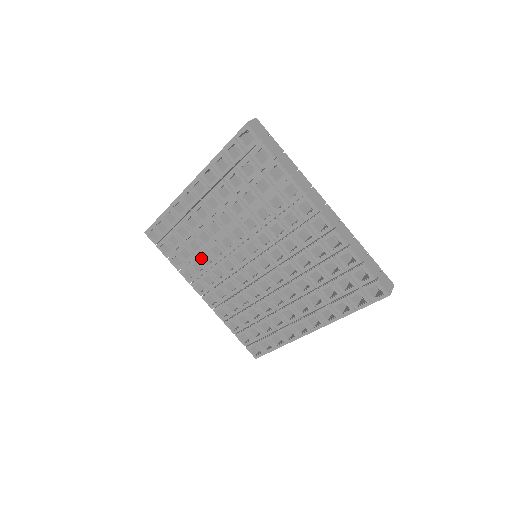
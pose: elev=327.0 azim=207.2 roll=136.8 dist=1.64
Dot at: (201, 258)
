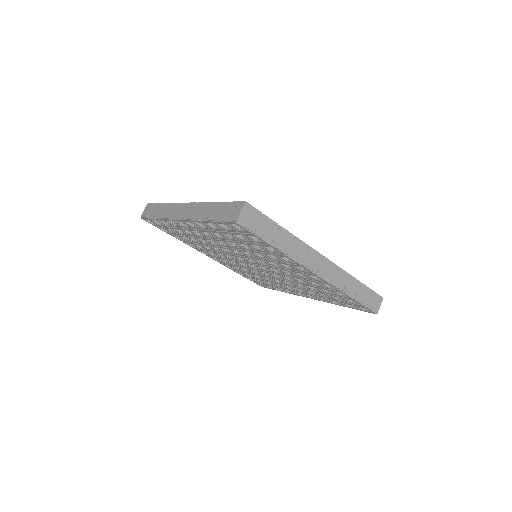
Dot at: (203, 245)
